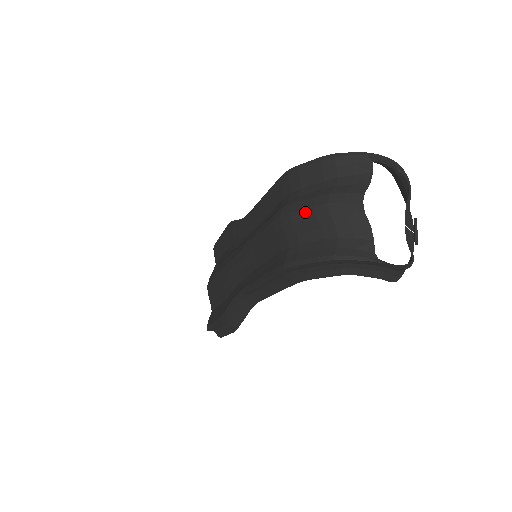
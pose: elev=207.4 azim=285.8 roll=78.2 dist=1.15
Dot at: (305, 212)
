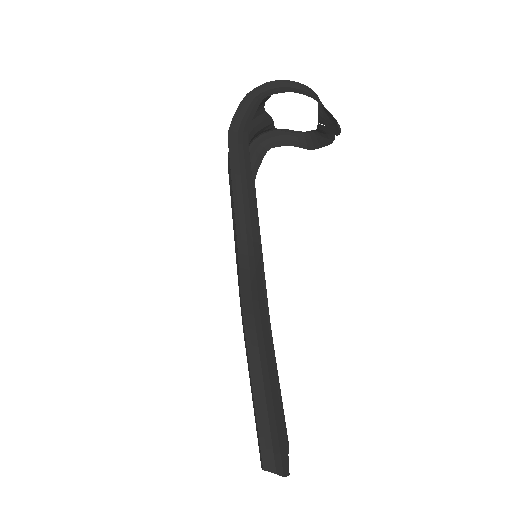
Dot at: occluded
